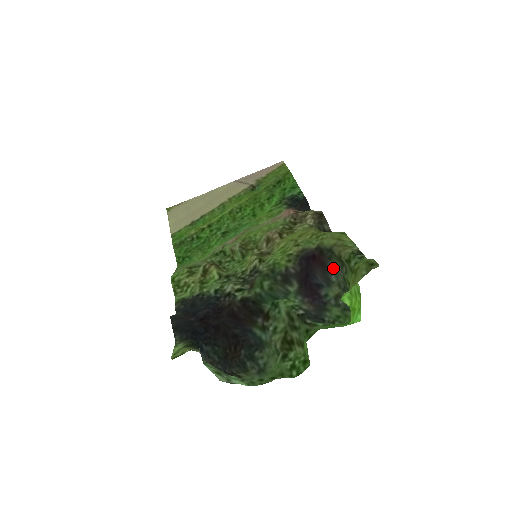
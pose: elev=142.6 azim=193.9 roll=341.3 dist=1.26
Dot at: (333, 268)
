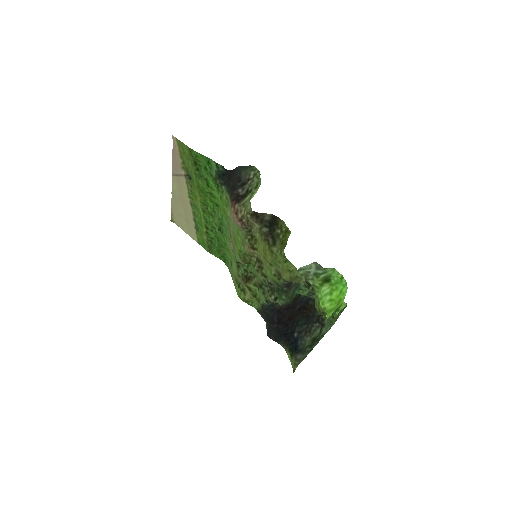
Dot at: (303, 267)
